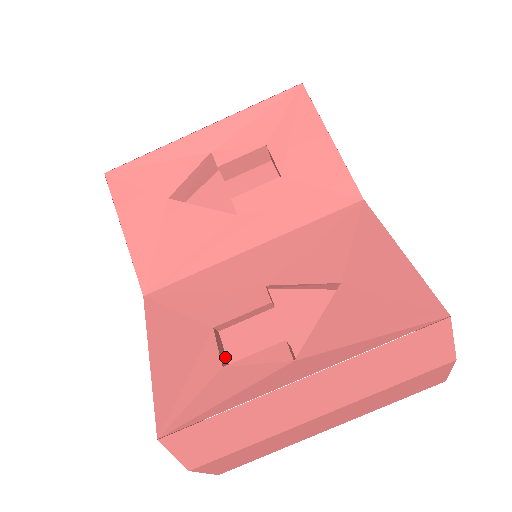
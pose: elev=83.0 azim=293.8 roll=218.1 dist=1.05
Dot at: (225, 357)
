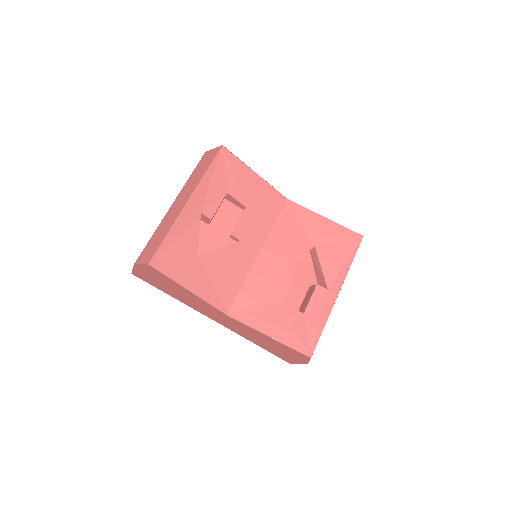
Dot at: occluded
